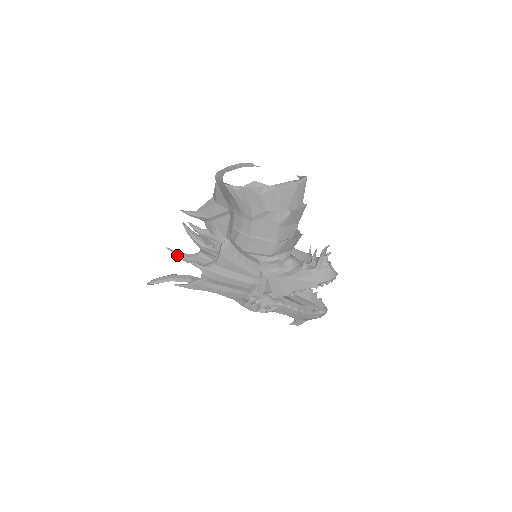
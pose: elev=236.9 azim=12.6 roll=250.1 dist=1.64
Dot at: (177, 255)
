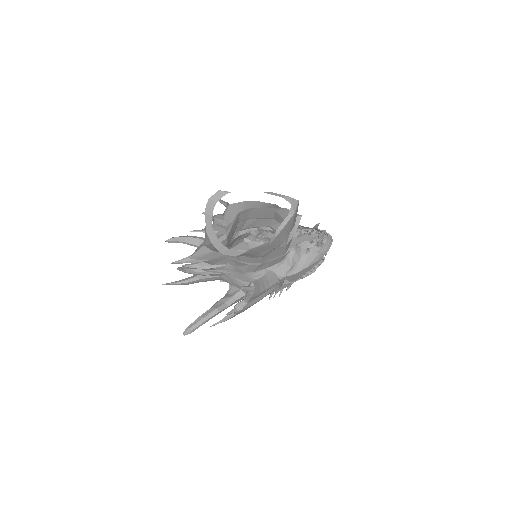
Dot at: occluded
